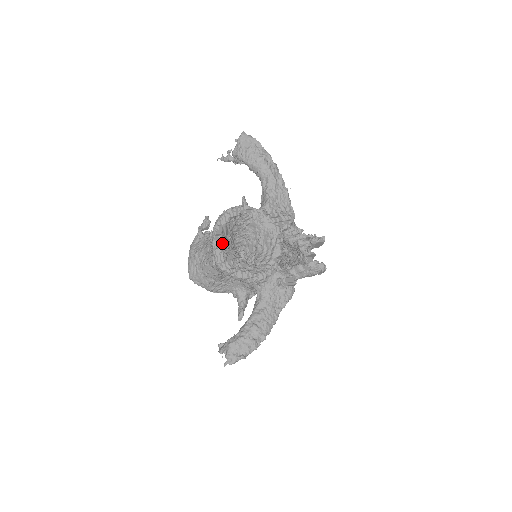
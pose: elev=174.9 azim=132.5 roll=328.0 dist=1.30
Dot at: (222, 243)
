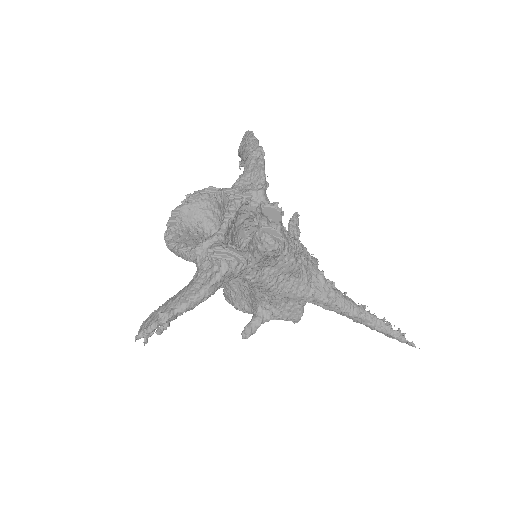
Dot at: (176, 221)
